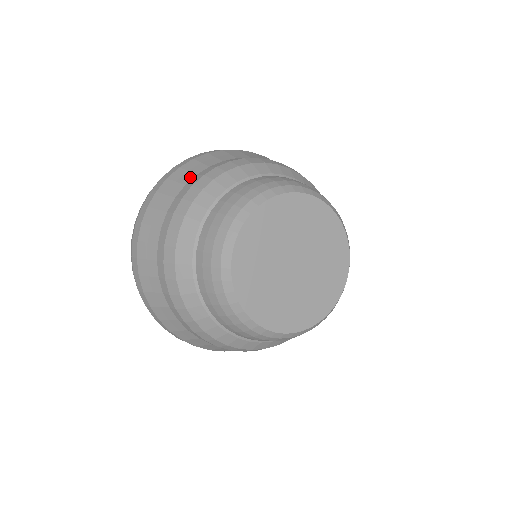
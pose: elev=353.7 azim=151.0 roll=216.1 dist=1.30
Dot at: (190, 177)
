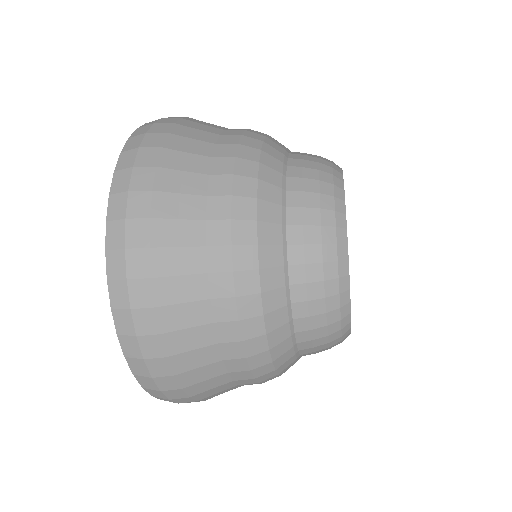
Dot at: (222, 127)
